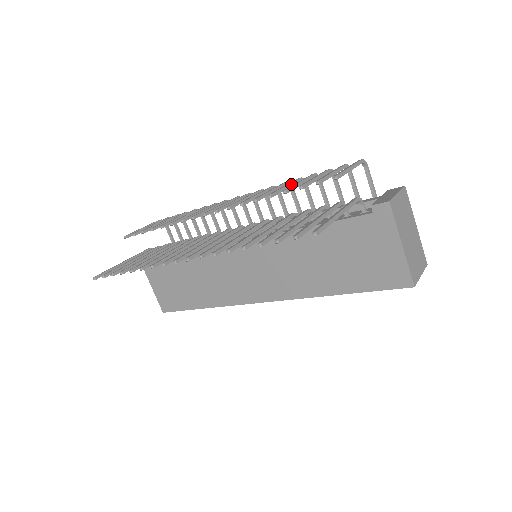
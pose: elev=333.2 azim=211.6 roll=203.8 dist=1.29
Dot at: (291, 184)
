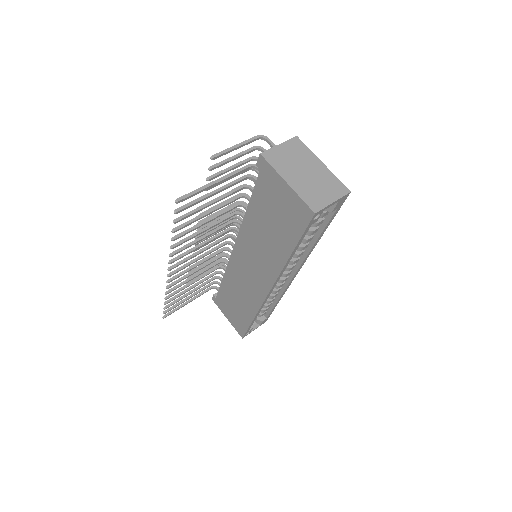
Dot at: occluded
